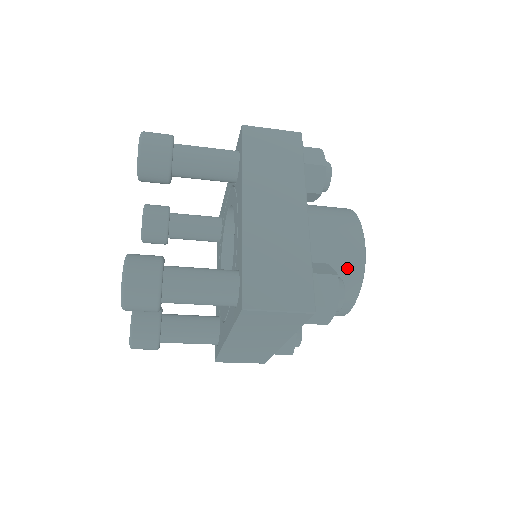
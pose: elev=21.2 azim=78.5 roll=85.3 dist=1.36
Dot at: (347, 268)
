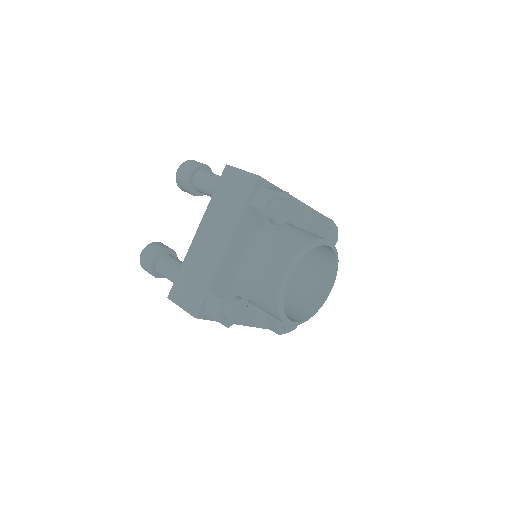
Dot at: occluded
